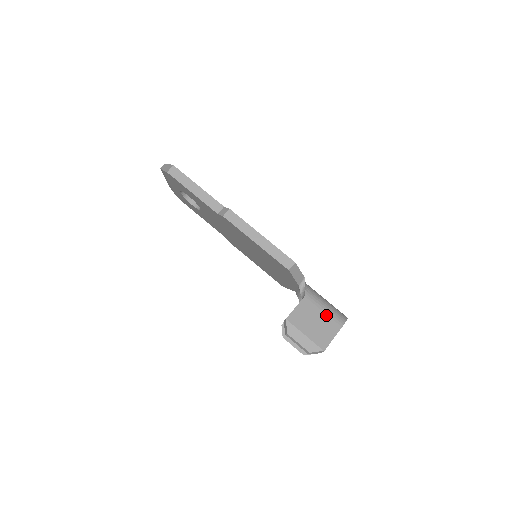
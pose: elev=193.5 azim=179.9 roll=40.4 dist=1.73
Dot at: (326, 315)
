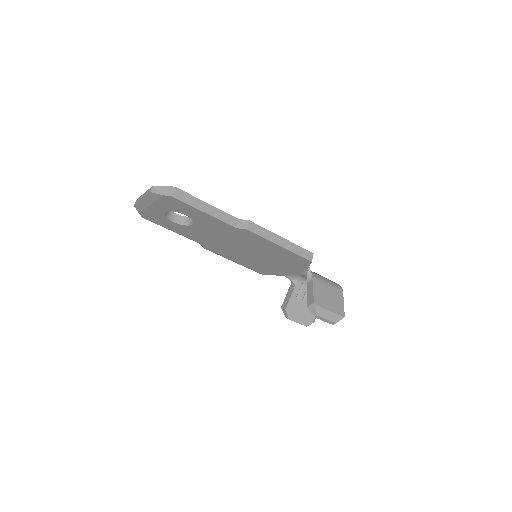
Dot at: (331, 288)
